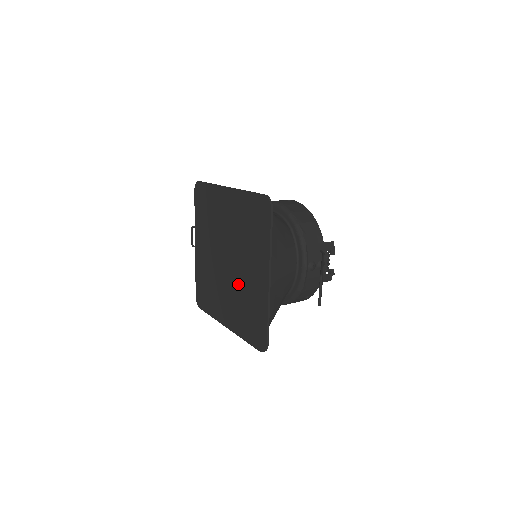
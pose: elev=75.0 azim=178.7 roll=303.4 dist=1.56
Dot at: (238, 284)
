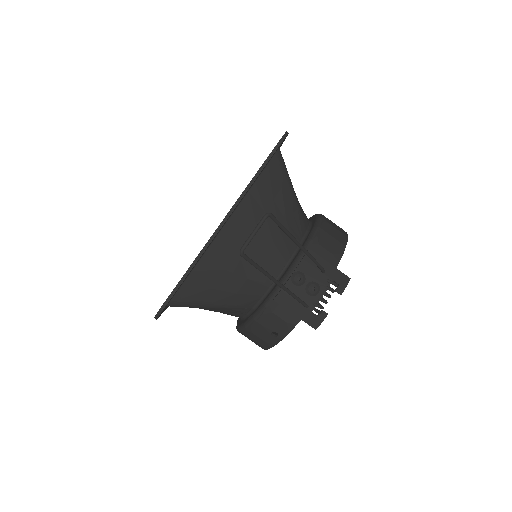
Dot at: occluded
